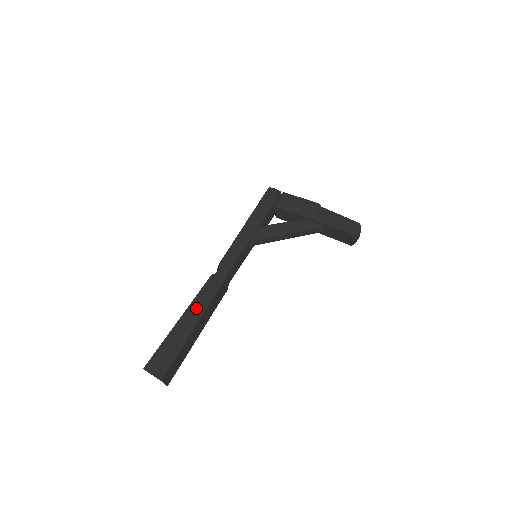
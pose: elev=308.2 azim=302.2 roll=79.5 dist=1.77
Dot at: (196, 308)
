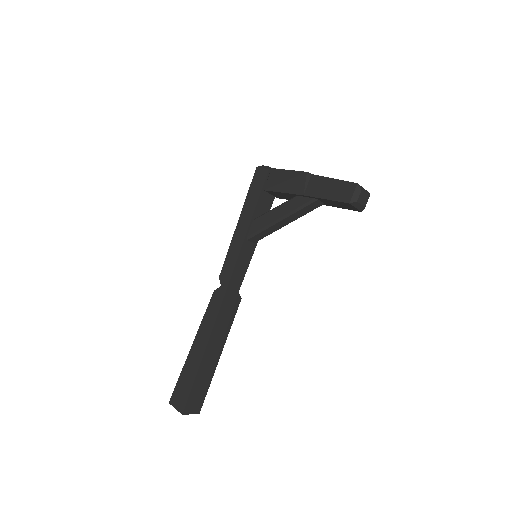
Dot at: (203, 332)
